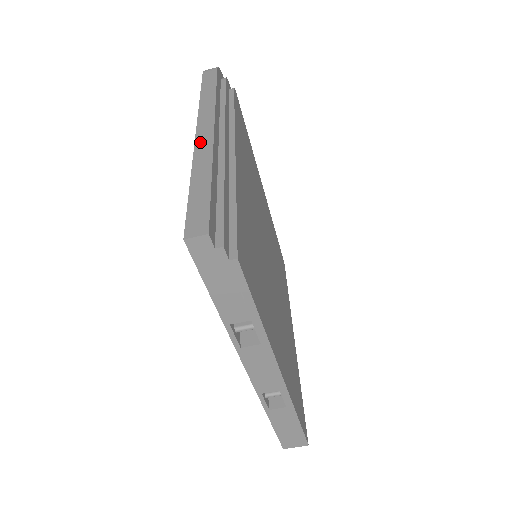
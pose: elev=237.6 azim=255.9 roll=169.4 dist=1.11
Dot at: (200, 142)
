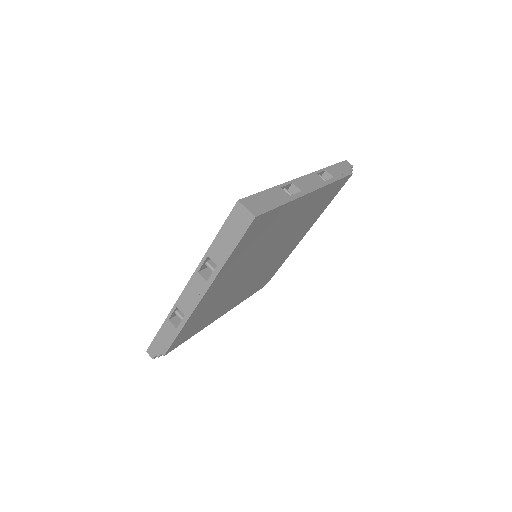
Dot at: occluded
